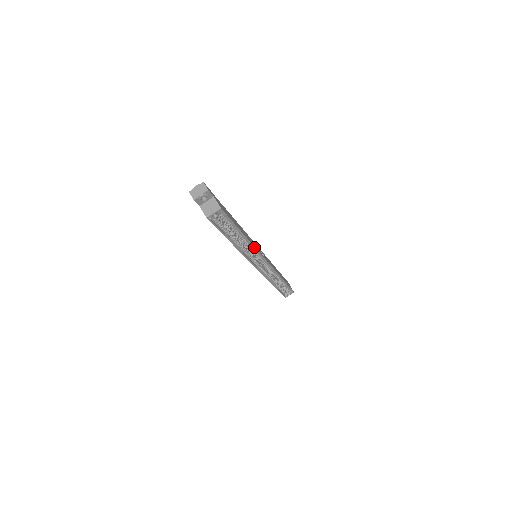
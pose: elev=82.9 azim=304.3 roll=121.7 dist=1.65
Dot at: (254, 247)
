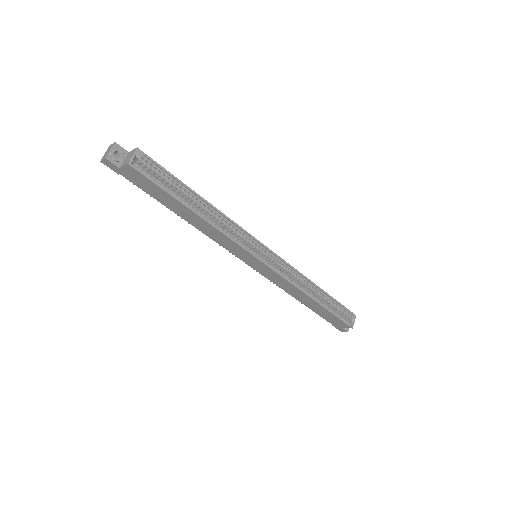
Dot at: (231, 221)
